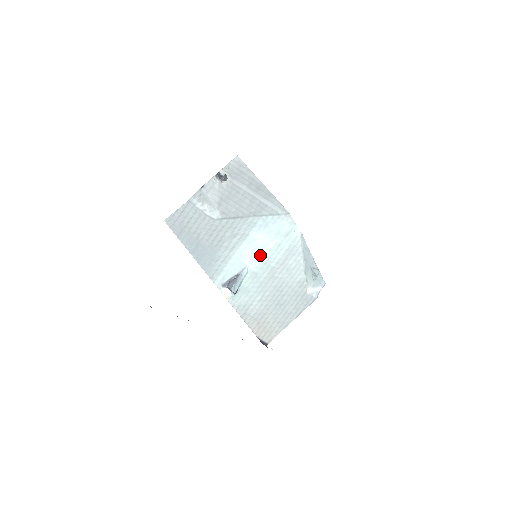
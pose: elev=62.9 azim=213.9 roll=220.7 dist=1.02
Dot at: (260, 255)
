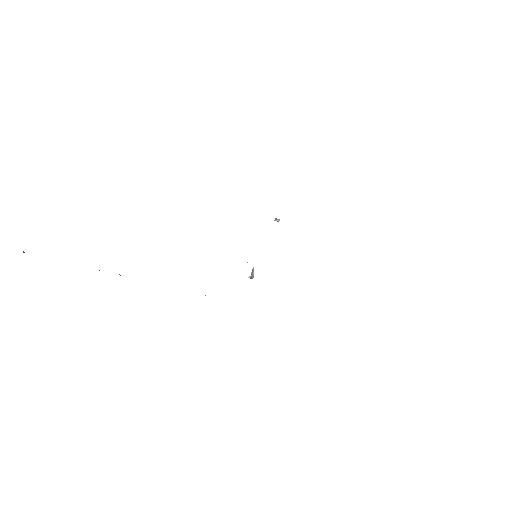
Dot at: occluded
